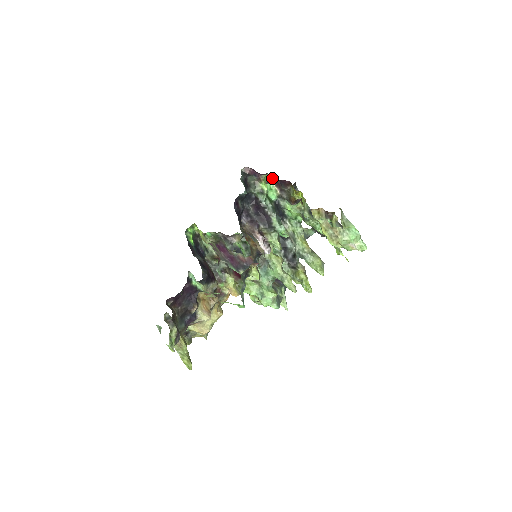
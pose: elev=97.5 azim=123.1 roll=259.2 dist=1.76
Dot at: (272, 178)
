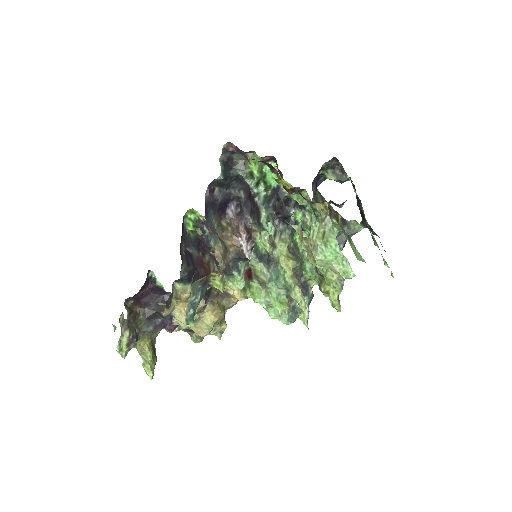
Dot at: (261, 157)
